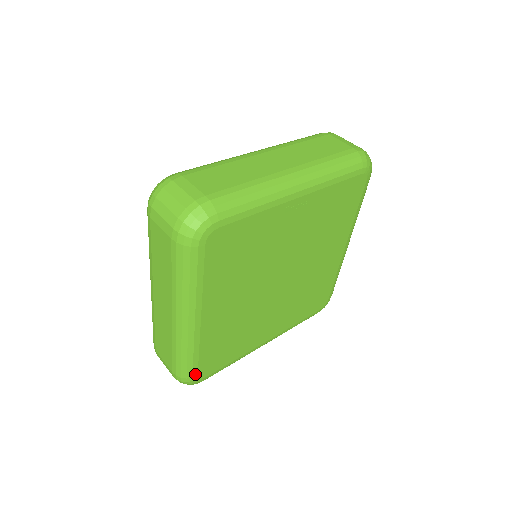
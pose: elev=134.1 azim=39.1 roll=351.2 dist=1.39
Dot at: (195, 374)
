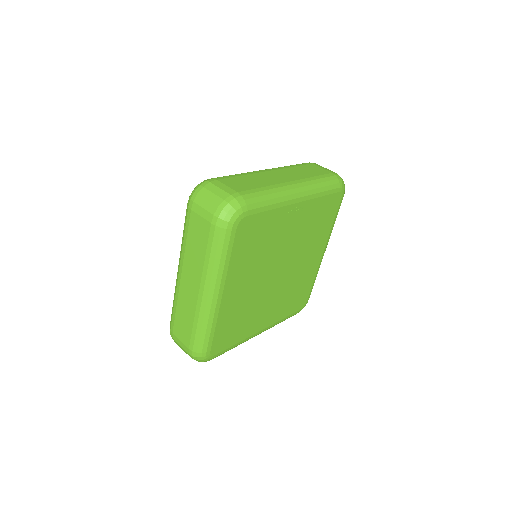
Dot at: (209, 349)
